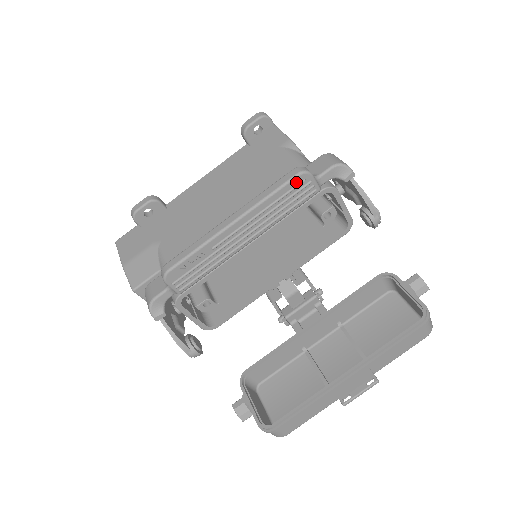
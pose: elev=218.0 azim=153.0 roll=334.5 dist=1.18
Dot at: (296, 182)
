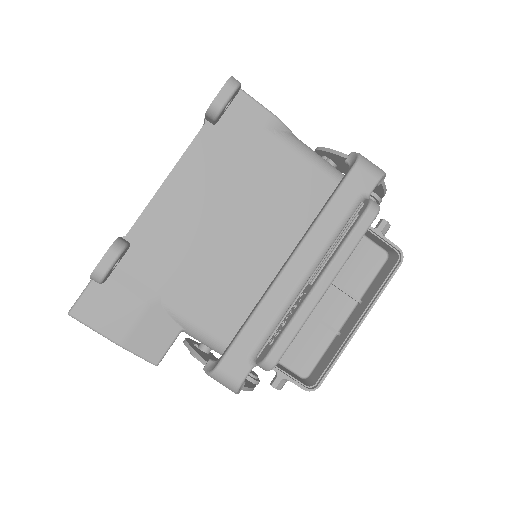
Dot at: (371, 222)
